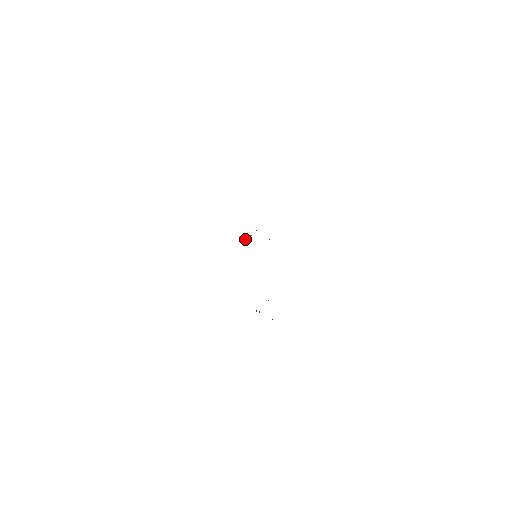
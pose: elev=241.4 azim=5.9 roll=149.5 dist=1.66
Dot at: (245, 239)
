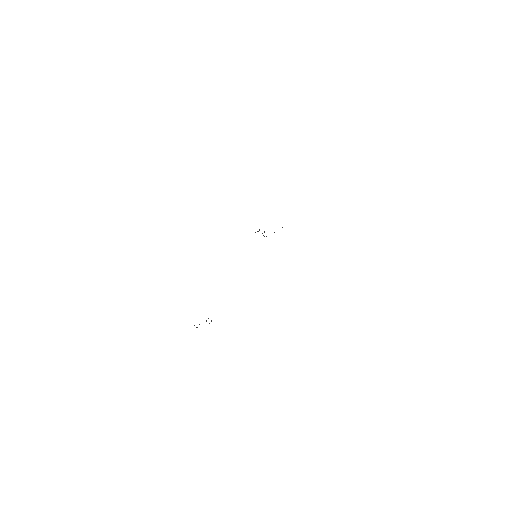
Dot at: occluded
